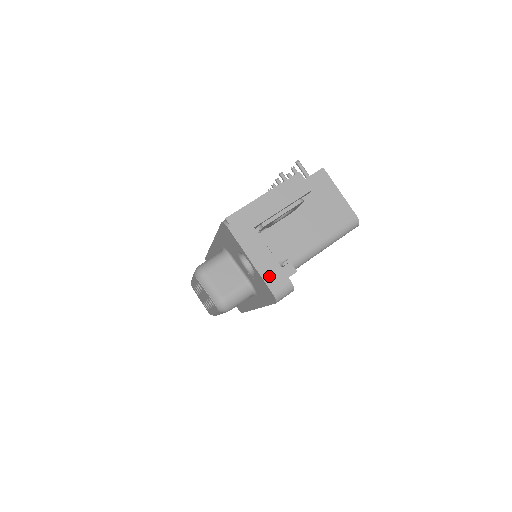
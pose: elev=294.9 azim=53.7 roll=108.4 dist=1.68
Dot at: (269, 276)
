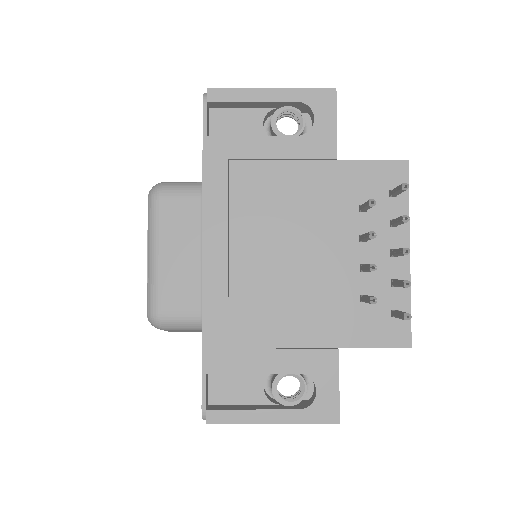
Dot at: occluded
